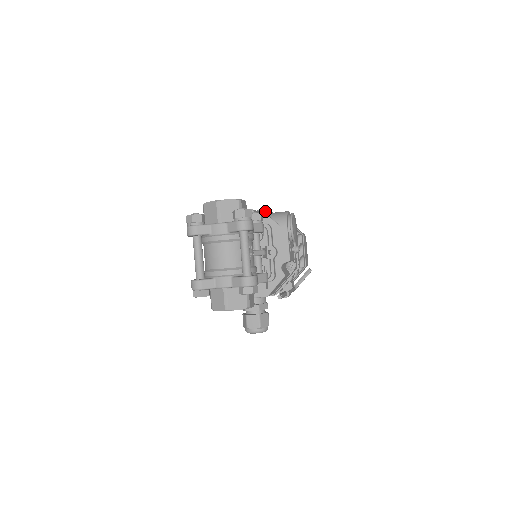
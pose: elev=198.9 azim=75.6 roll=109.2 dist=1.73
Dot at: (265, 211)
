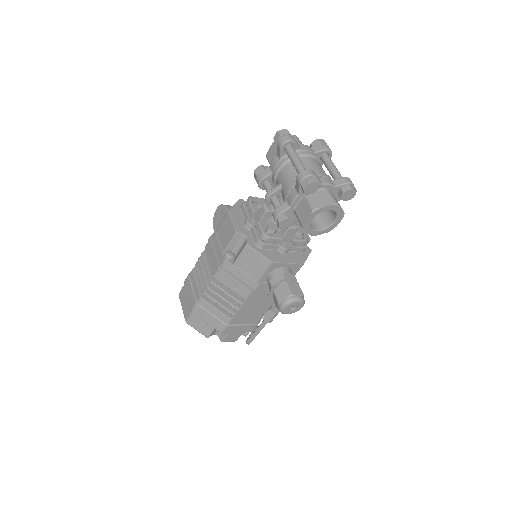
Dot at: occluded
